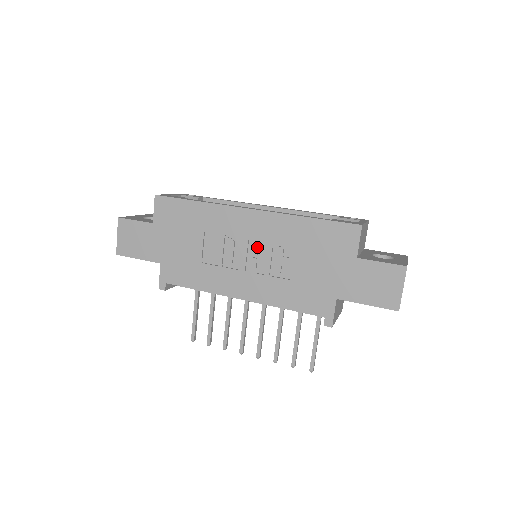
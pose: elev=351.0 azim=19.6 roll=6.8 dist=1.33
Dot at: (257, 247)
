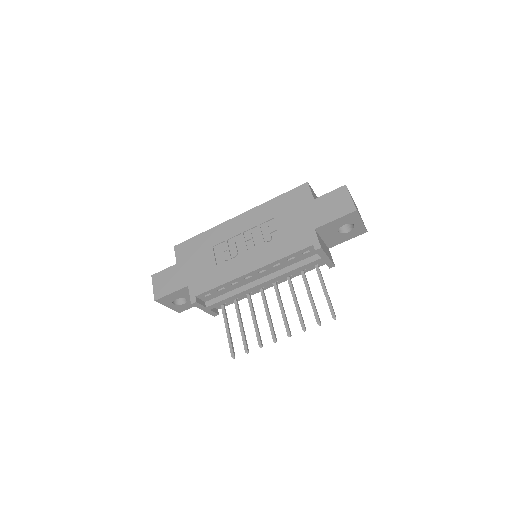
Dot at: (250, 233)
